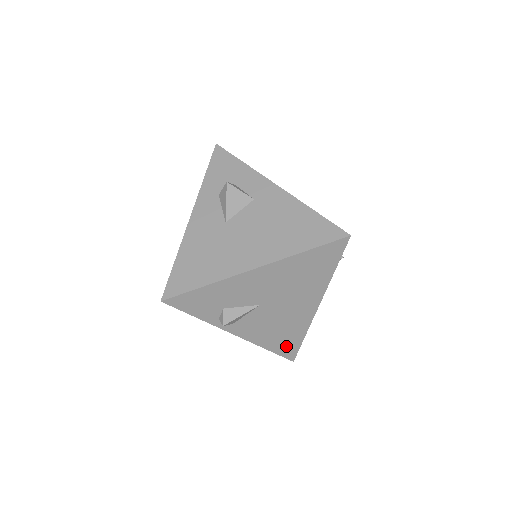
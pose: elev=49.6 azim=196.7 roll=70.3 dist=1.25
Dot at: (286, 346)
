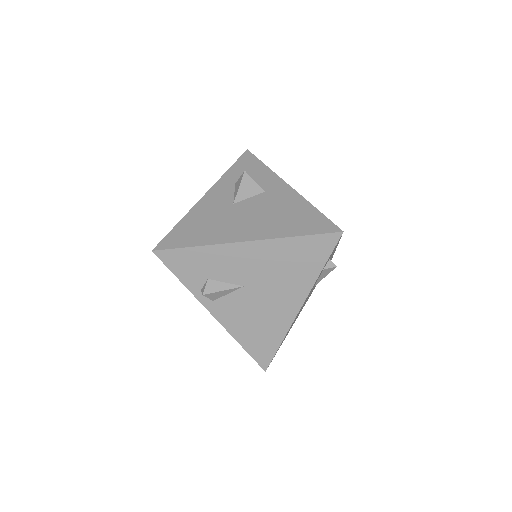
Dot at: (261, 348)
